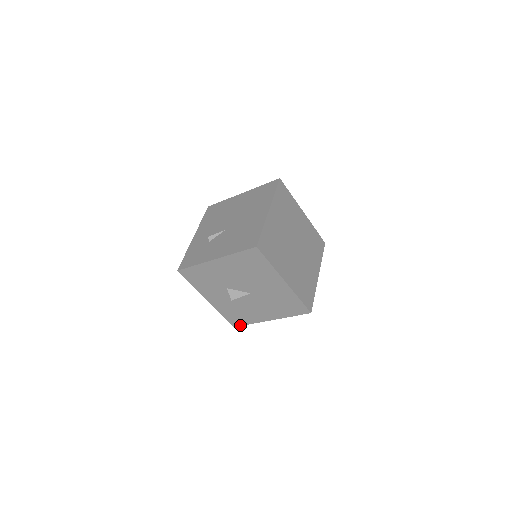
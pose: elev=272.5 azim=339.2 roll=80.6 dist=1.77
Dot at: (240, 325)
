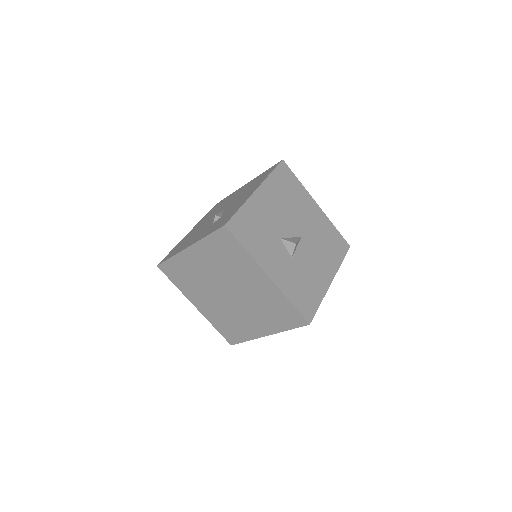
Dot at: (313, 315)
